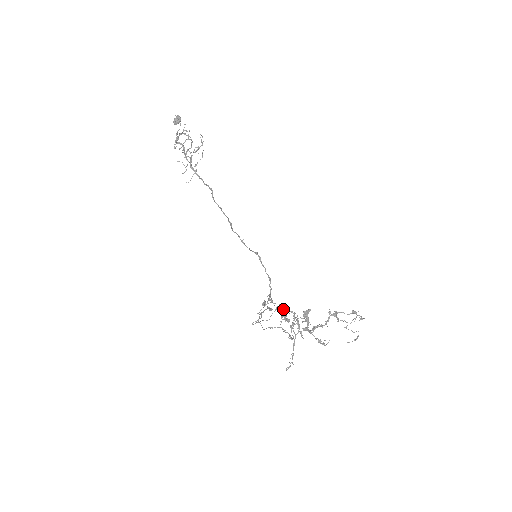
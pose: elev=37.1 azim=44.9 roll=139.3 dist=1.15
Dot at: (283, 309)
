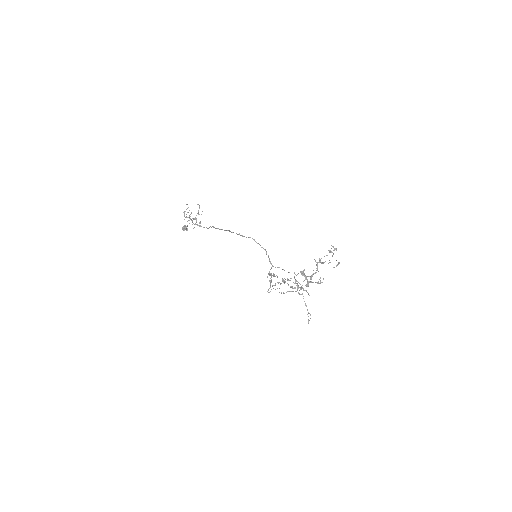
Dot at: (283, 269)
